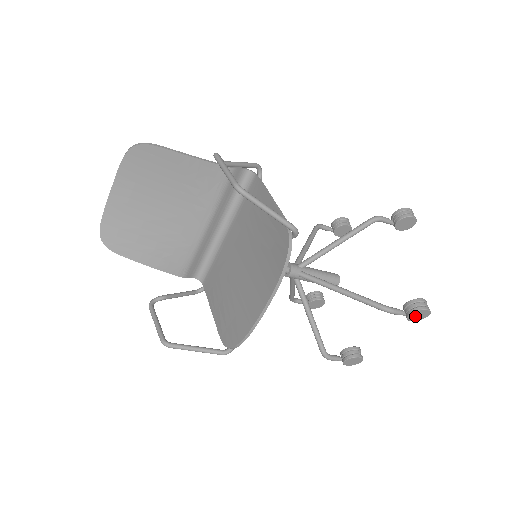
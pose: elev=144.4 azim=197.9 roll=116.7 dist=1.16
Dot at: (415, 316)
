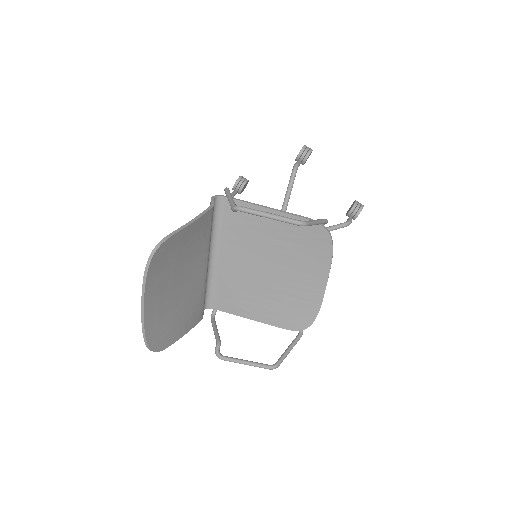
Dot at: occluded
